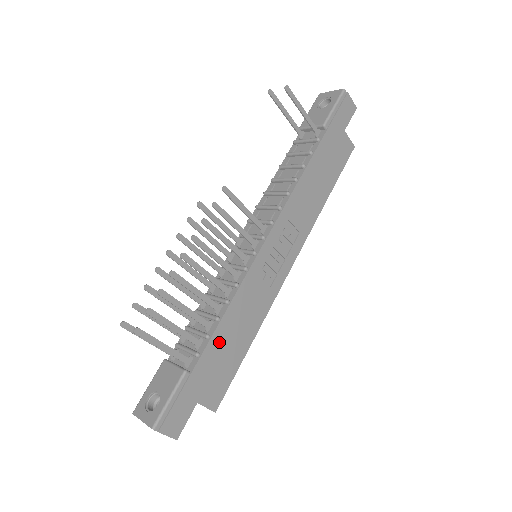
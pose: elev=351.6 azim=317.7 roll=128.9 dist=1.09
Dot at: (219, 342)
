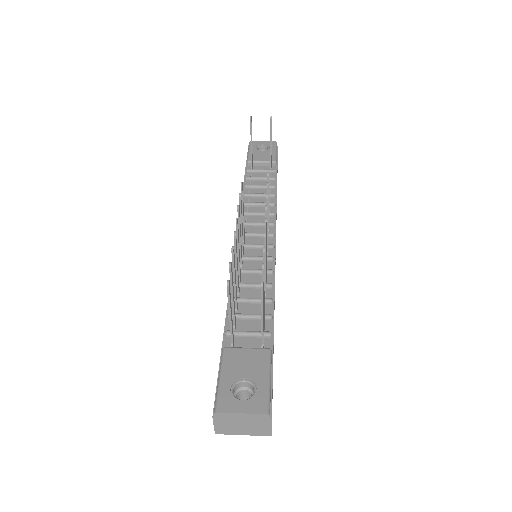
Dot at: occluded
